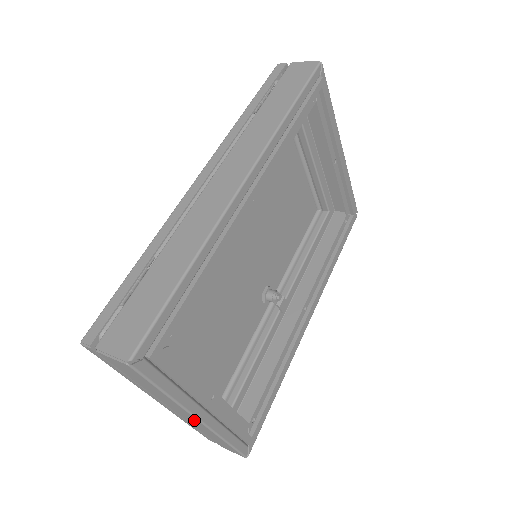
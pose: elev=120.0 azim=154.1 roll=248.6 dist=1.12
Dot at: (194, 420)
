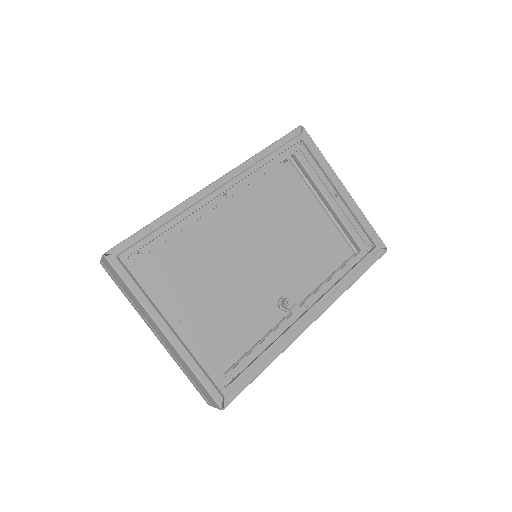
Dot at: (164, 338)
